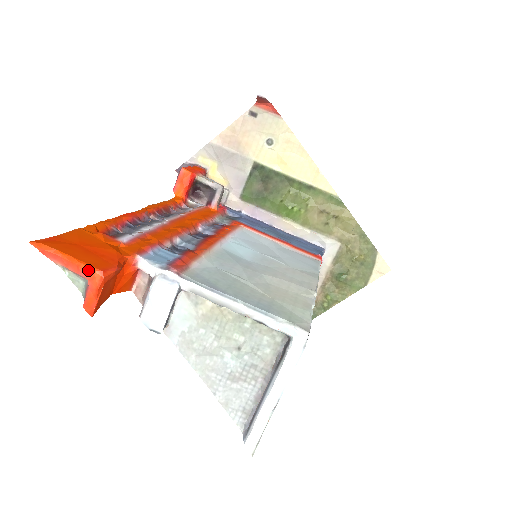
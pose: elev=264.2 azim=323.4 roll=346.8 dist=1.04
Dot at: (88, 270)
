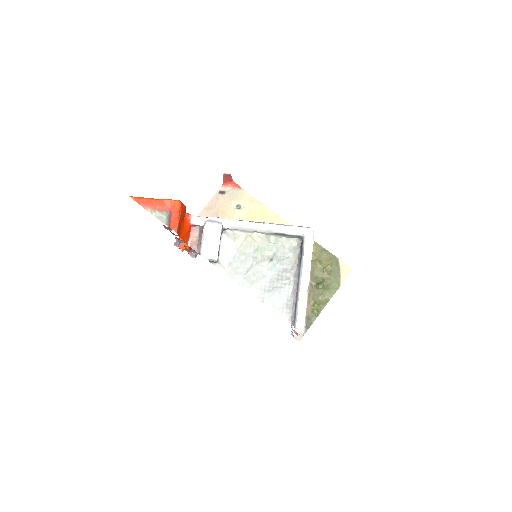
Dot at: (170, 202)
